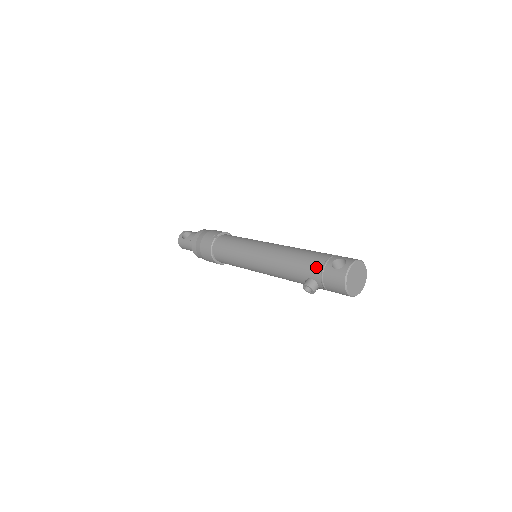
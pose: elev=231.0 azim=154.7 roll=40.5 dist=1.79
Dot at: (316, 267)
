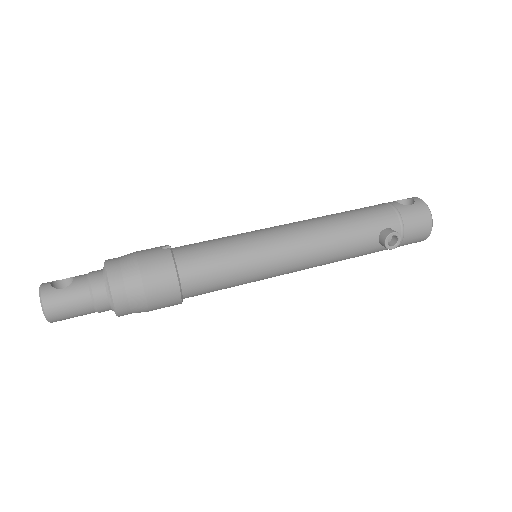
Dot at: (387, 212)
